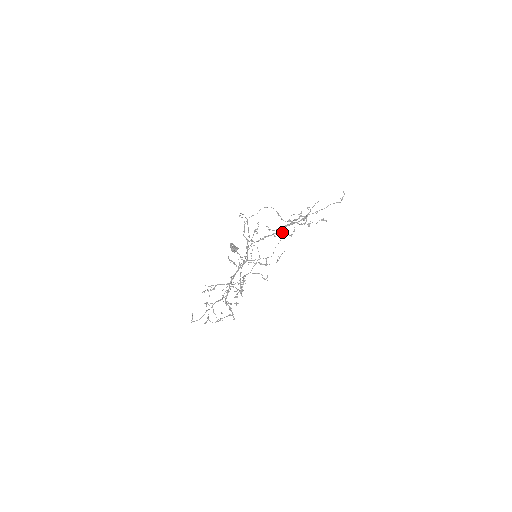
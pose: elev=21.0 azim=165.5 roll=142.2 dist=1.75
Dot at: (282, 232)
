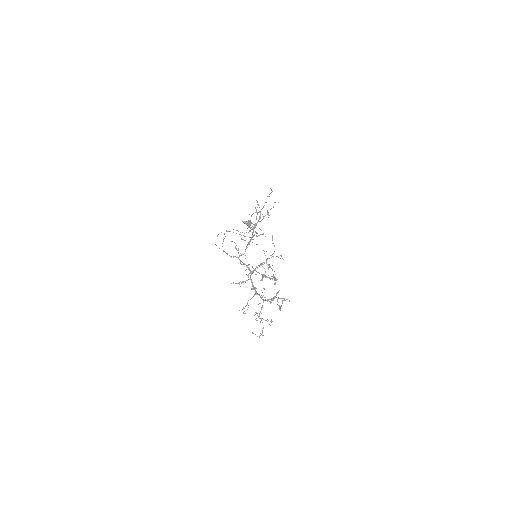
Dot at: occluded
